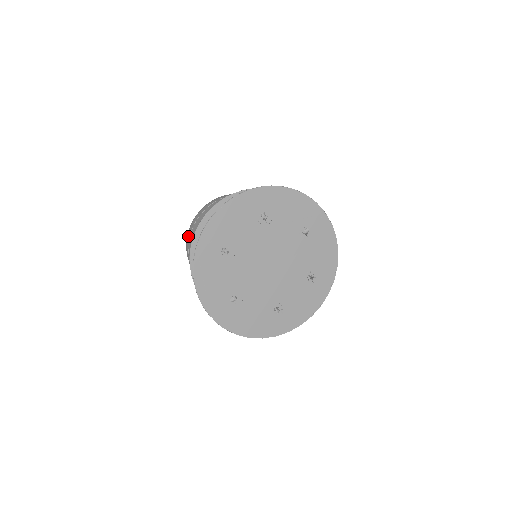
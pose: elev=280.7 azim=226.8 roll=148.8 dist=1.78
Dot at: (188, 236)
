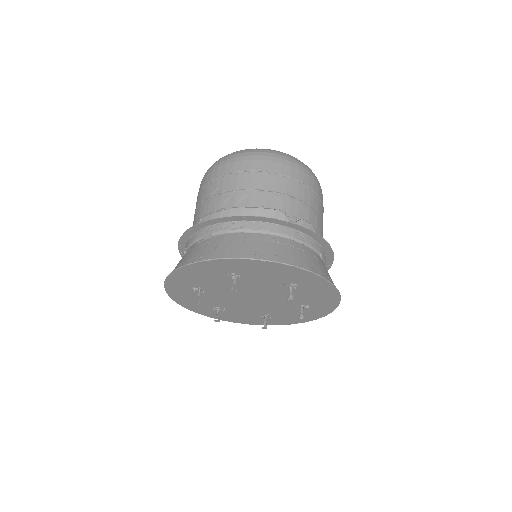
Dot at: (234, 166)
